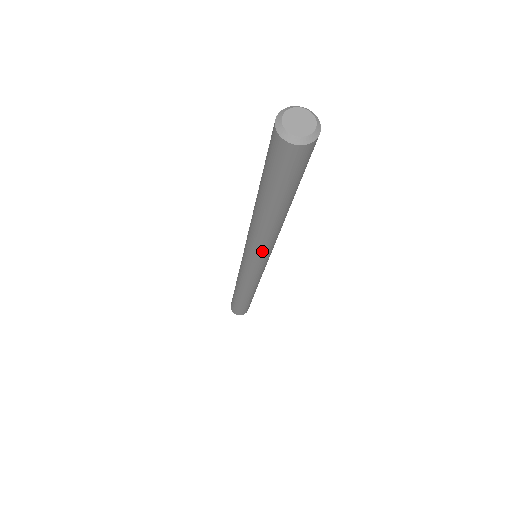
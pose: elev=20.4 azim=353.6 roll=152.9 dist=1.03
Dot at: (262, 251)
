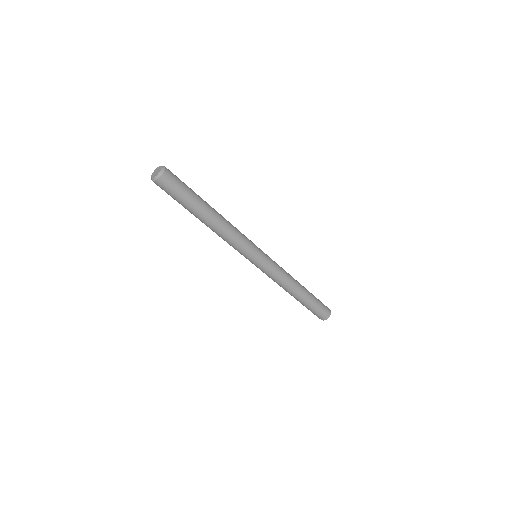
Dot at: (242, 240)
